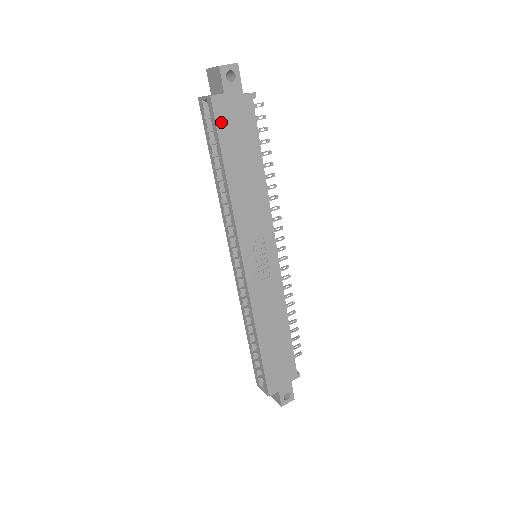
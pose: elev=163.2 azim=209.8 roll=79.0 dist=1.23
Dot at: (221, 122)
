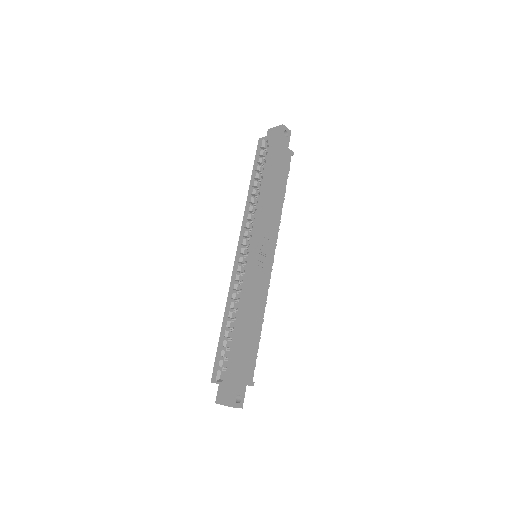
Dot at: (274, 151)
